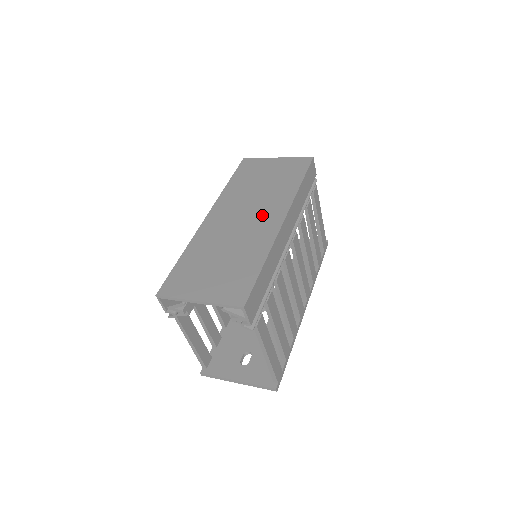
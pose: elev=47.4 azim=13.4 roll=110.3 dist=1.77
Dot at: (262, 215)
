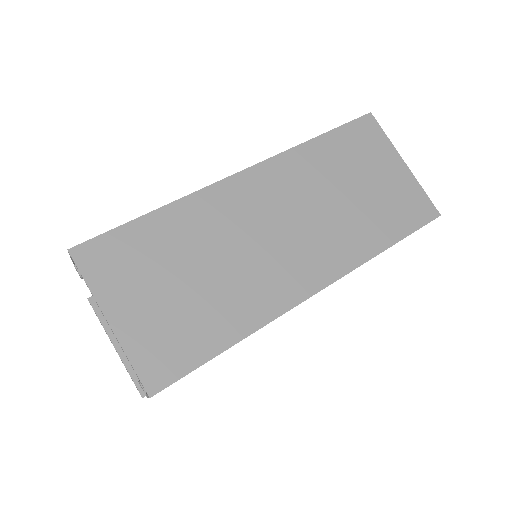
Dot at: (303, 252)
